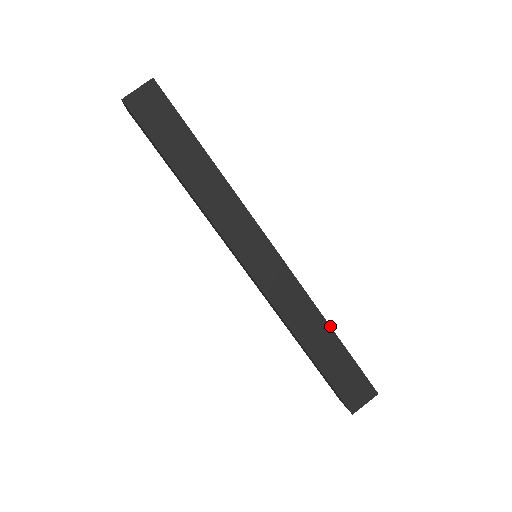
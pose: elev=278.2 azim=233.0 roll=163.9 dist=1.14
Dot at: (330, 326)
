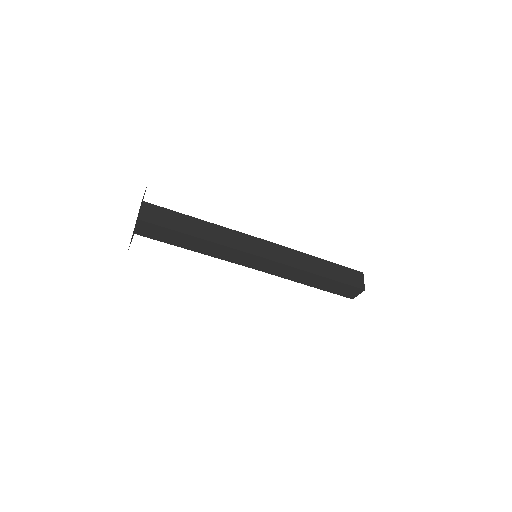
Dot at: (317, 257)
